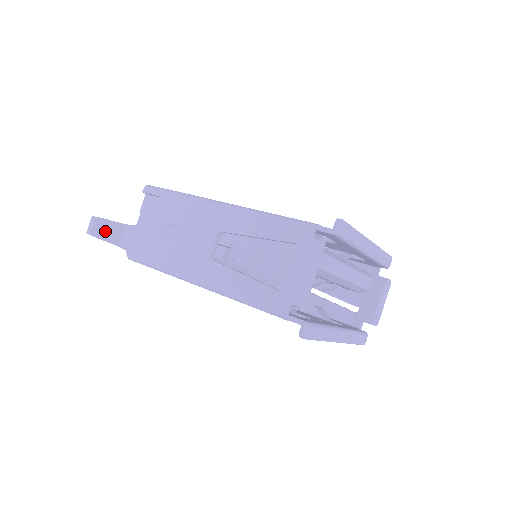
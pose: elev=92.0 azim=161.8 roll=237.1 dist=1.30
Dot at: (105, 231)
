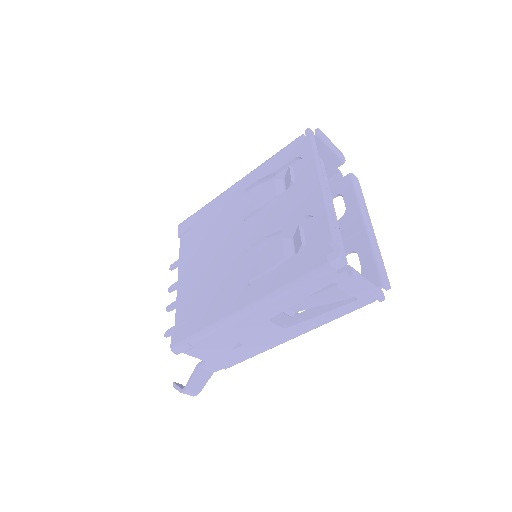
Dot at: (198, 384)
